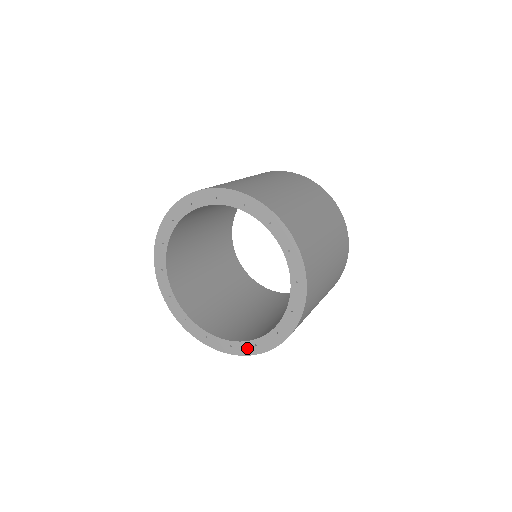
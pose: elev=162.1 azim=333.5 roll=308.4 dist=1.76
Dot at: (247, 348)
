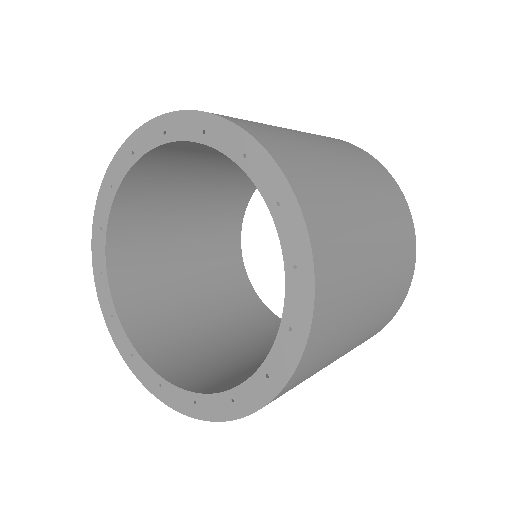
Dot at: (219, 406)
